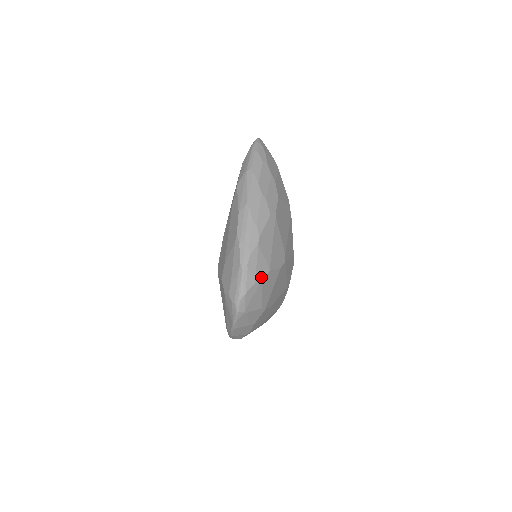
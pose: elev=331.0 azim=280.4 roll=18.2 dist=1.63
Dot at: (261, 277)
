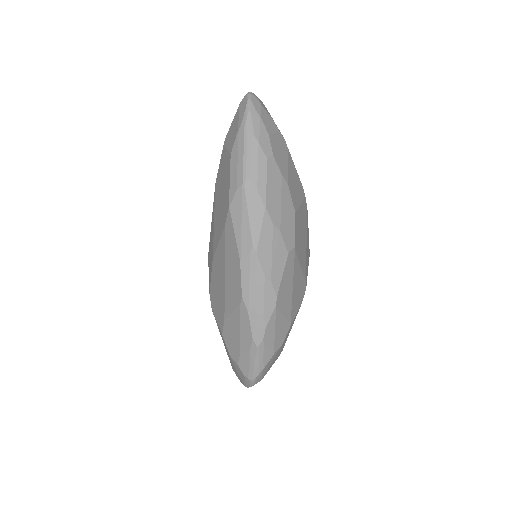
Dot at: (281, 340)
